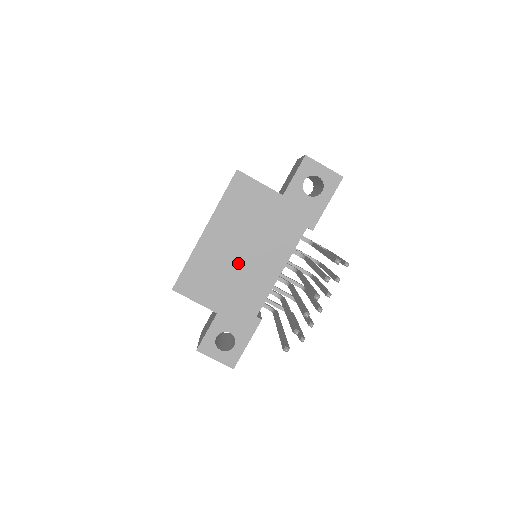
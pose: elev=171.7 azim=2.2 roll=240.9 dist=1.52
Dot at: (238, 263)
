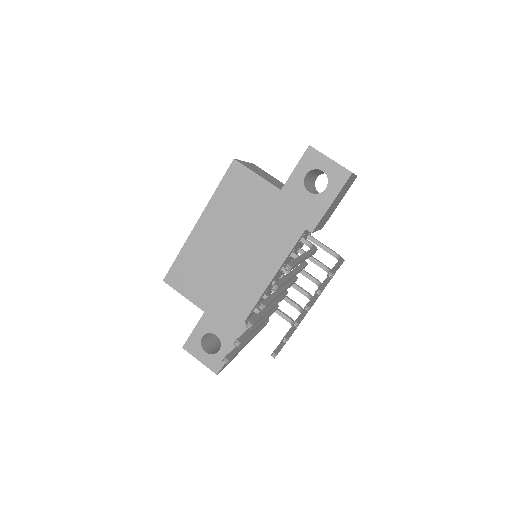
Dot at: (229, 261)
